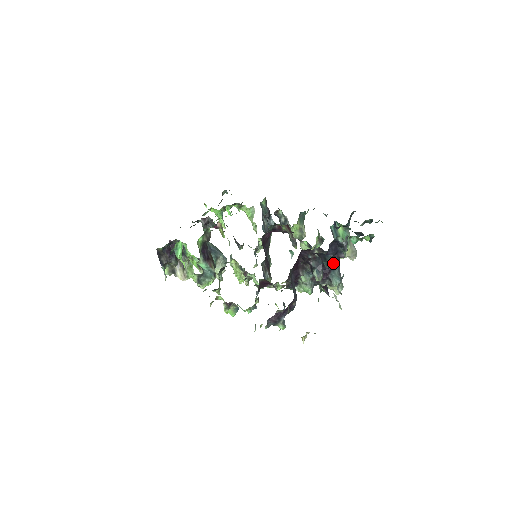
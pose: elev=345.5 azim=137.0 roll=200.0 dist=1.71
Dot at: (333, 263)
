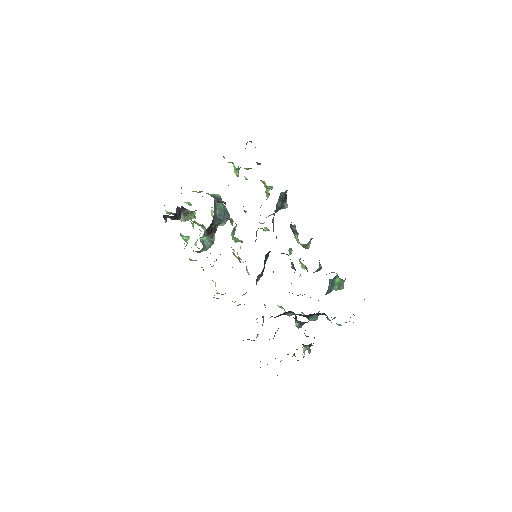
Dot at: occluded
